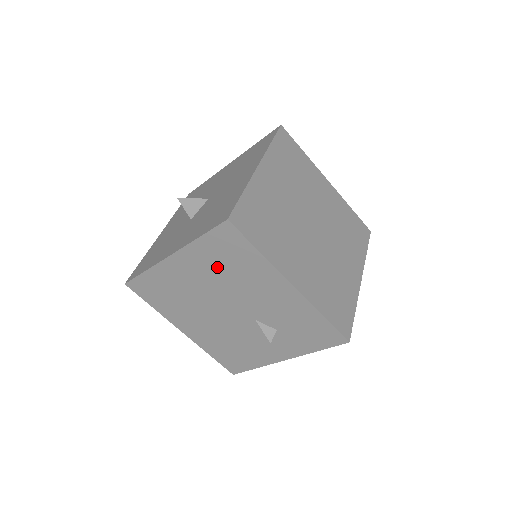
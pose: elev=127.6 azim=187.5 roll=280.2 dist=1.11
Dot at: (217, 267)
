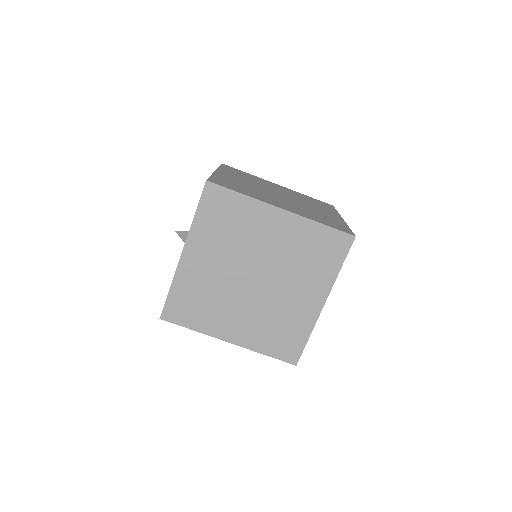
Dot at: occluded
